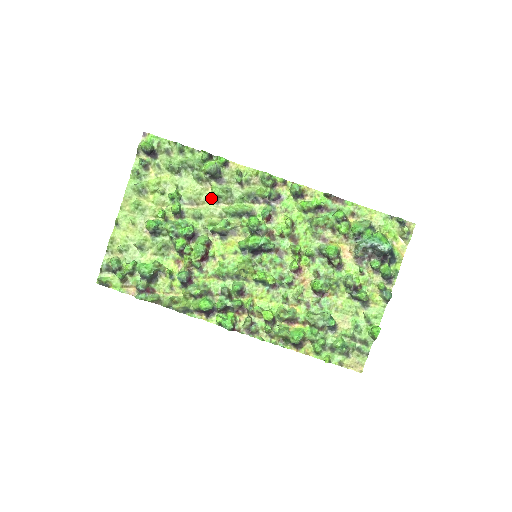
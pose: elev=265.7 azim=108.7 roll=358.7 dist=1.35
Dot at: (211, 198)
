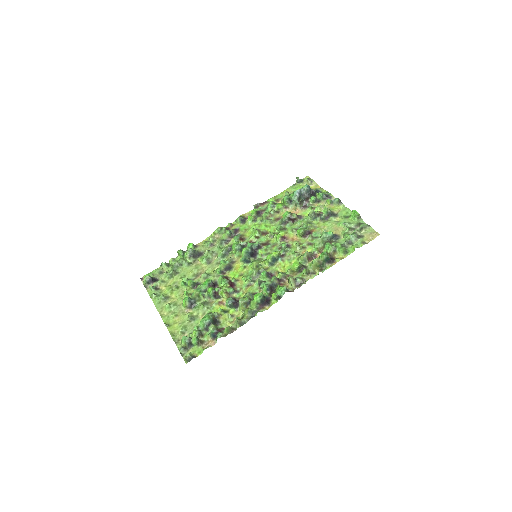
Dot at: (204, 264)
